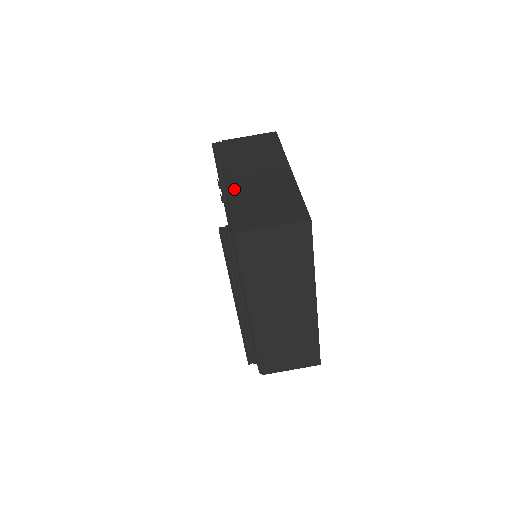
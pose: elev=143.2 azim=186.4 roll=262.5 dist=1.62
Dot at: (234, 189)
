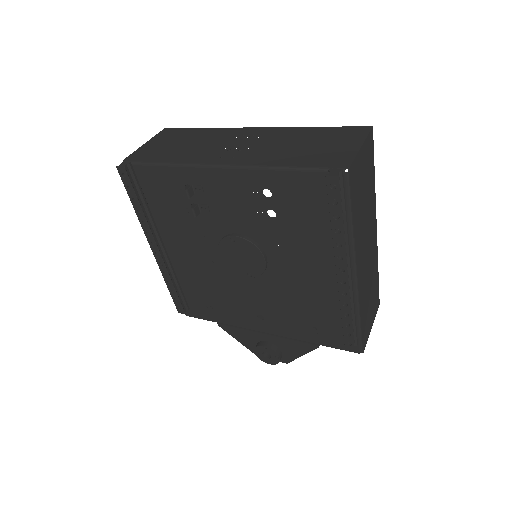
Dot at: (253, 161)
